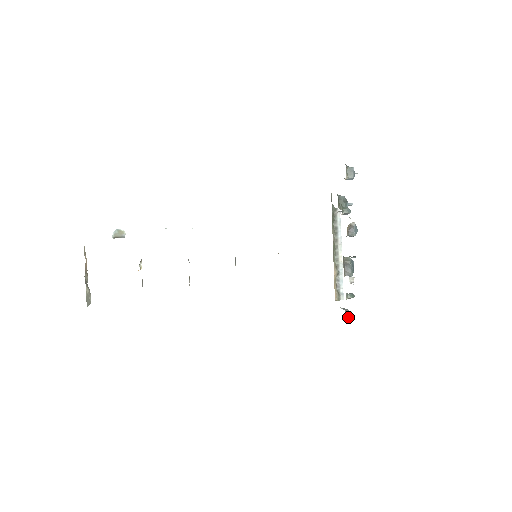
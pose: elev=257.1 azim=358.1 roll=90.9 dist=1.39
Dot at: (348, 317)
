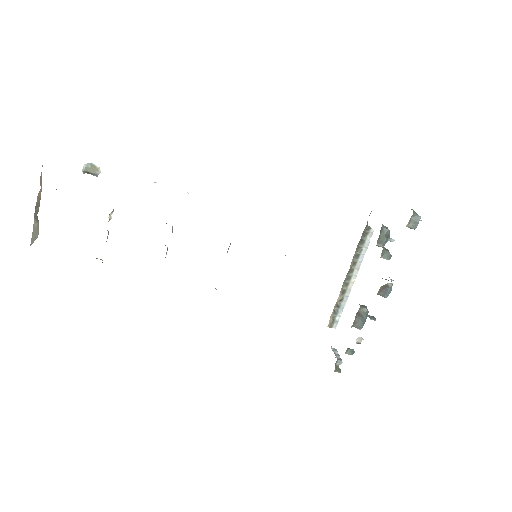
Dot at: (337, 369)
